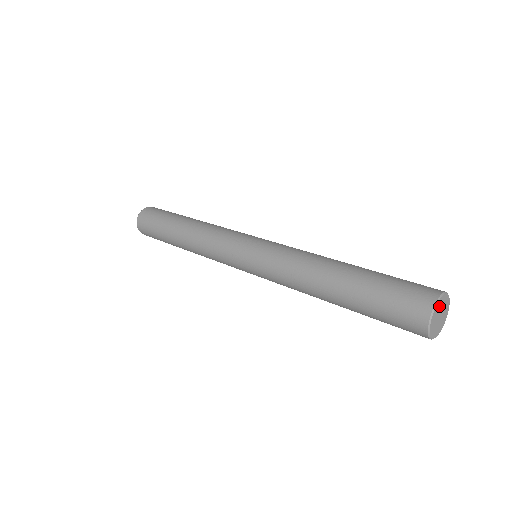
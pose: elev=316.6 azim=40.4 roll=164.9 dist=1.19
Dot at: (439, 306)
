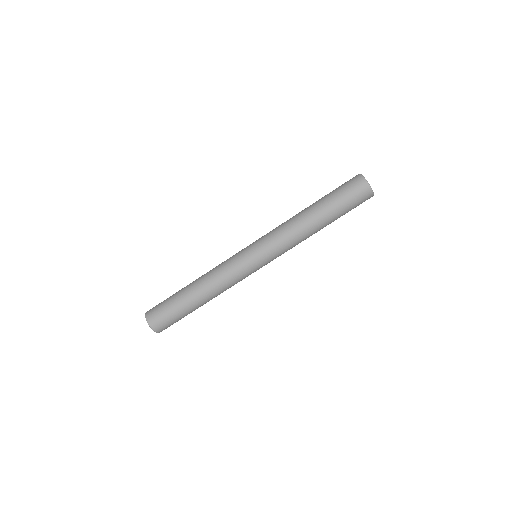
Dot at: occluded
